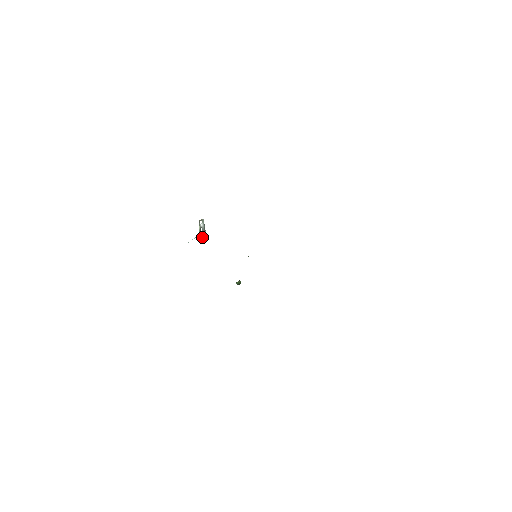
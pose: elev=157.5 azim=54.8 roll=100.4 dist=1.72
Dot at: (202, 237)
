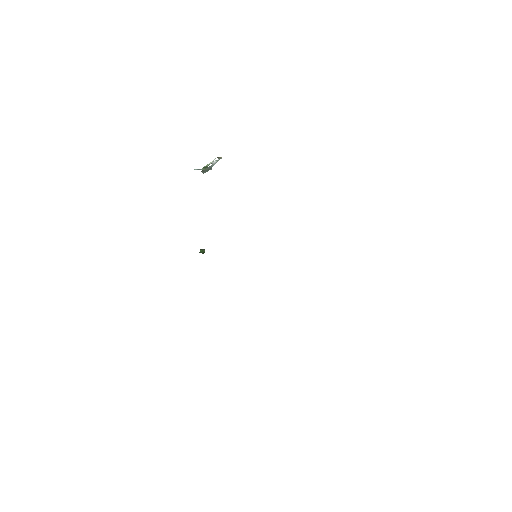
Dot at: (202, 172)
